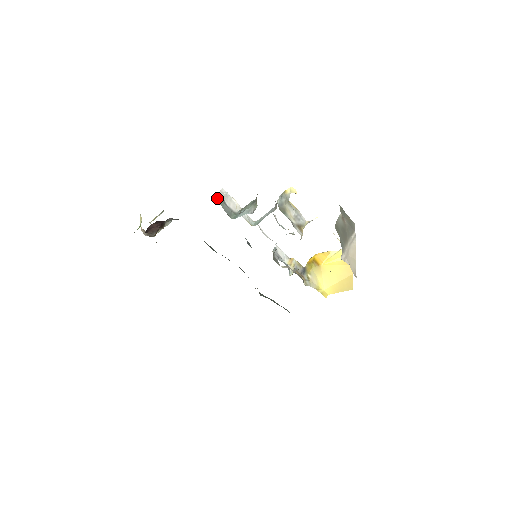
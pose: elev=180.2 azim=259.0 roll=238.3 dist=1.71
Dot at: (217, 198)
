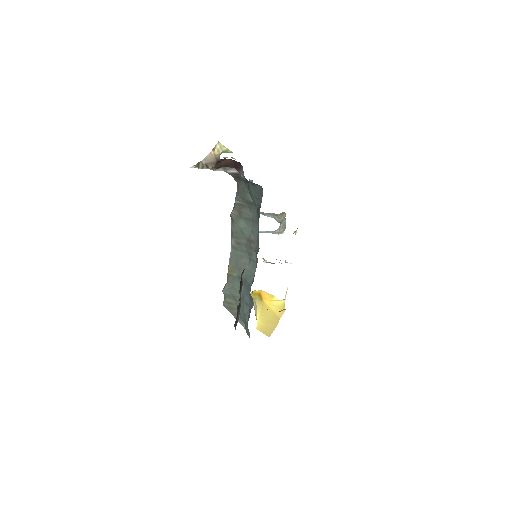
Dot at: occluded
